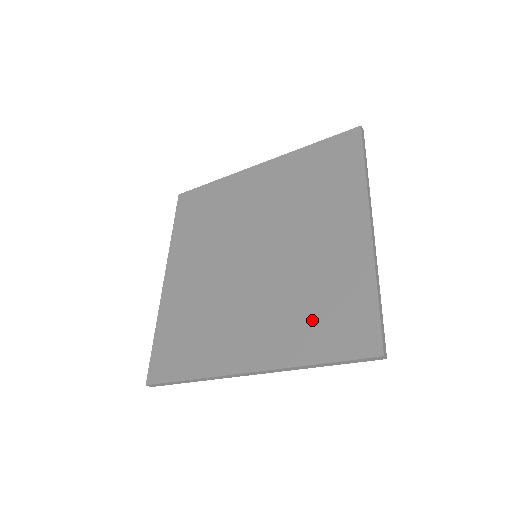
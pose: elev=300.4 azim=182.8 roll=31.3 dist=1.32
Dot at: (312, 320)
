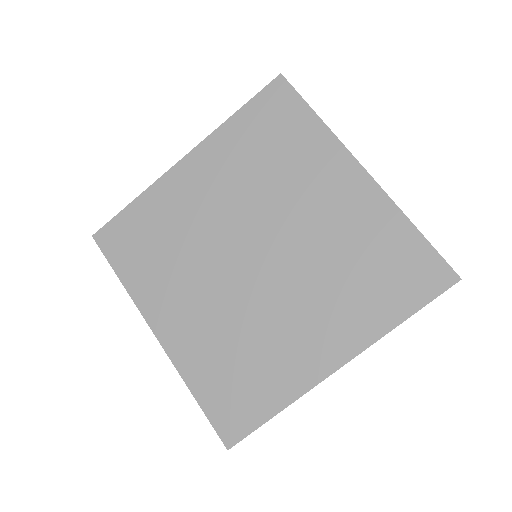
Dot at: (371, 285)
